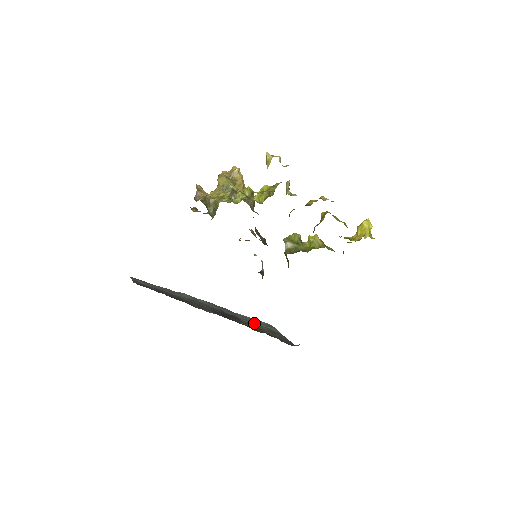
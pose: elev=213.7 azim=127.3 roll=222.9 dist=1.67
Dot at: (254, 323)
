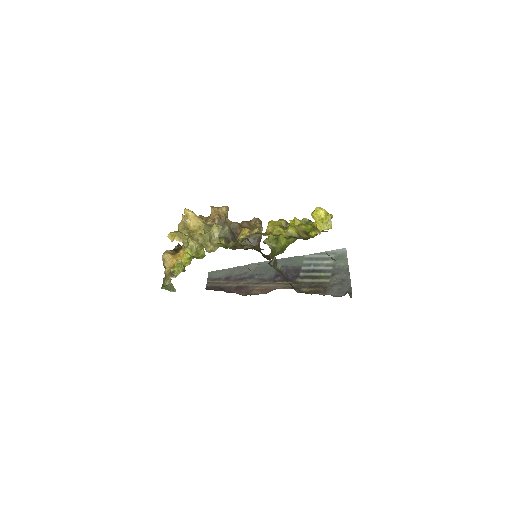
Dot at: (318, 266)
